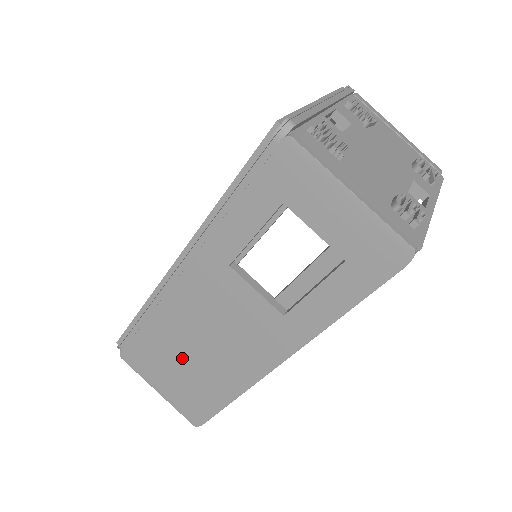
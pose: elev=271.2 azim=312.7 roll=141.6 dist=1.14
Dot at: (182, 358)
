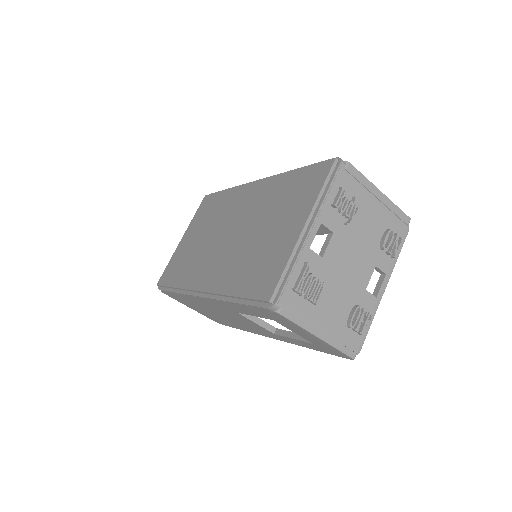
Dot at: (206, 311)
